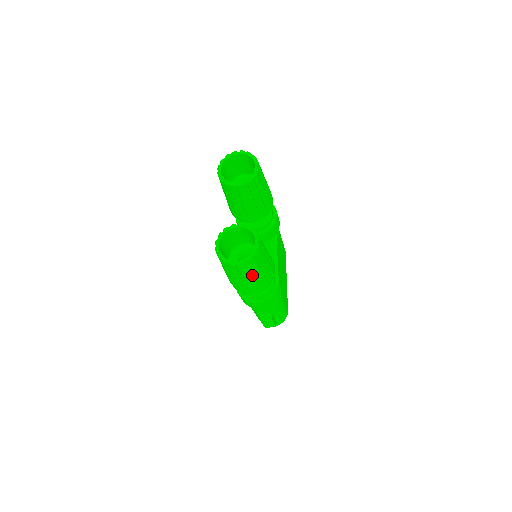
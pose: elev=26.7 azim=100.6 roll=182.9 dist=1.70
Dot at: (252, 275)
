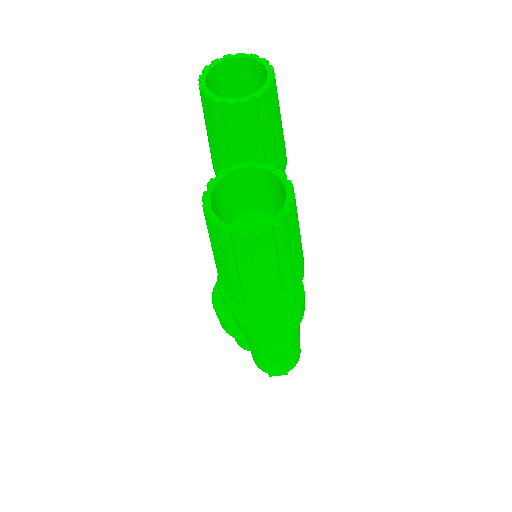
Dot at: (274, 264)
